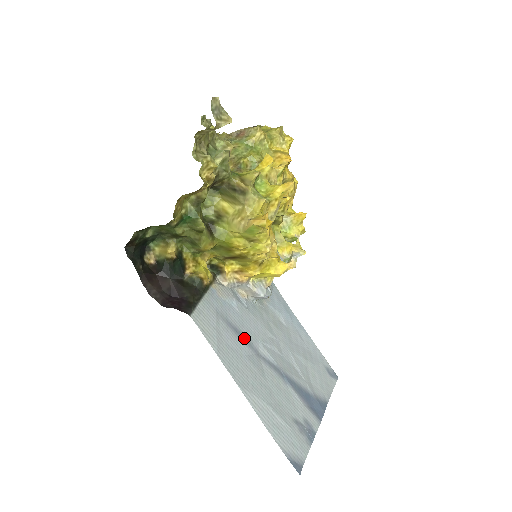
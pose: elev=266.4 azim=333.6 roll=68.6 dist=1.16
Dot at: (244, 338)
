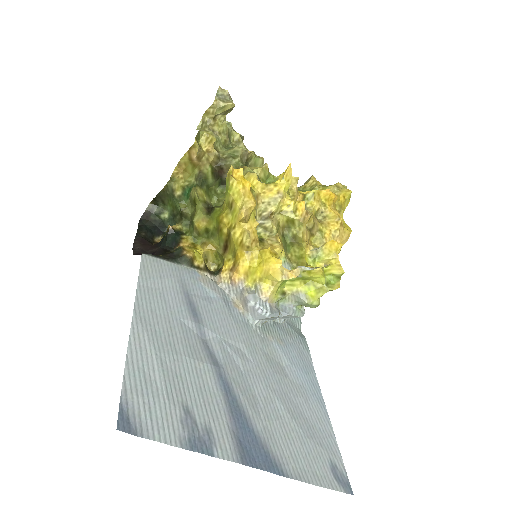
Dot at: (196, 315)
